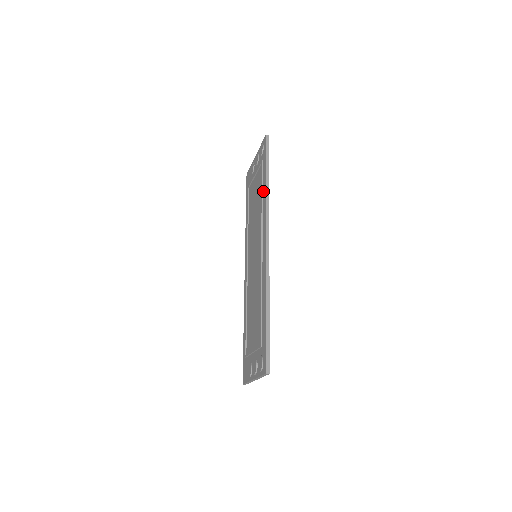
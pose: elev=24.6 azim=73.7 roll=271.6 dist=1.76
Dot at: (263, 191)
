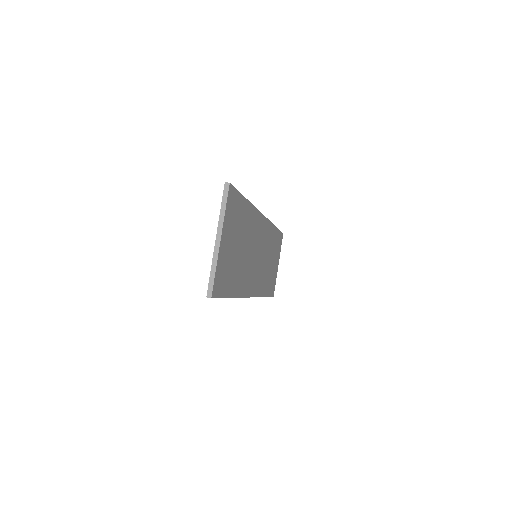
Dot at: occluded
